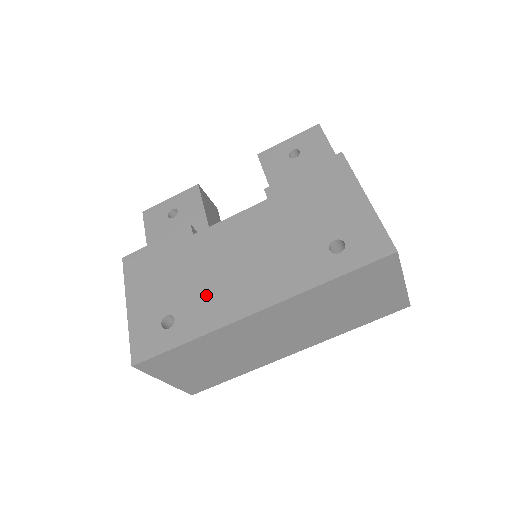
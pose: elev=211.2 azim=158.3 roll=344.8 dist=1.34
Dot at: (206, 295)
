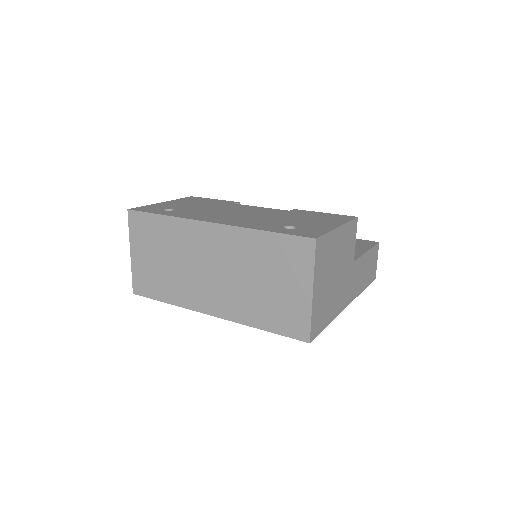
Dot at: (200, 212)
